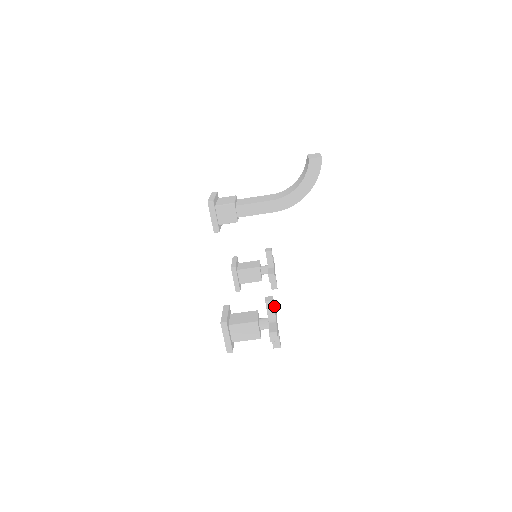
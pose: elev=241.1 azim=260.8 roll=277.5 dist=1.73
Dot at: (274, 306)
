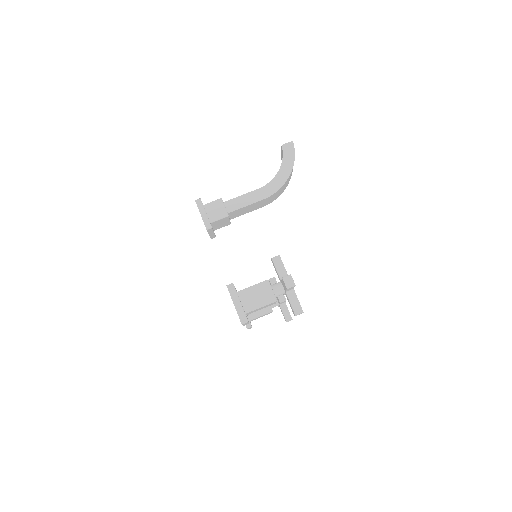
Dot at: occluded
